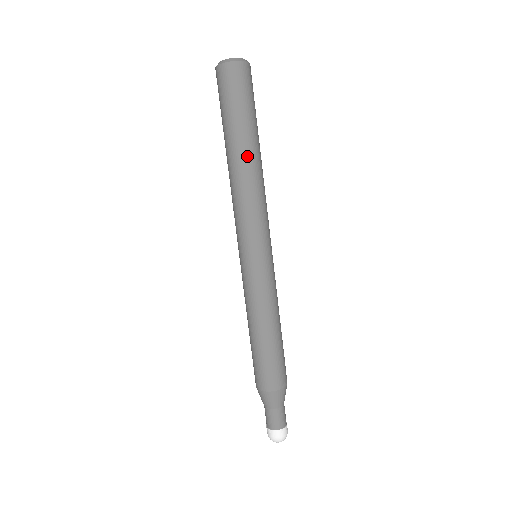
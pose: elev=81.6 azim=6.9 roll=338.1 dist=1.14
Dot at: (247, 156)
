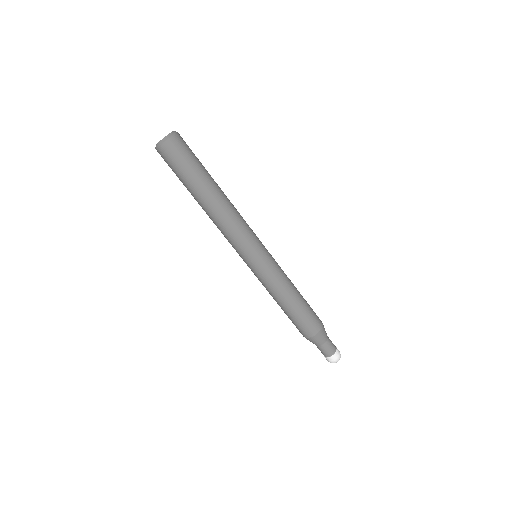
Dot at: (206, 203)
